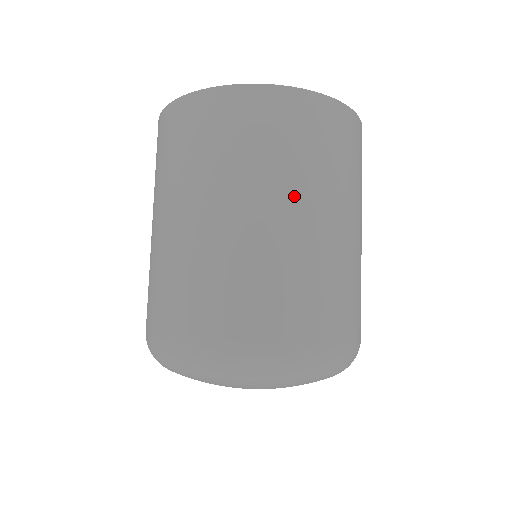
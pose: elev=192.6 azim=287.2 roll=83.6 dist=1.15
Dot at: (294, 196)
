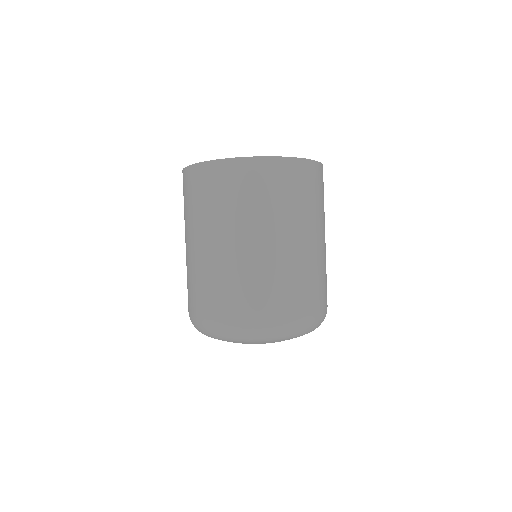
Dot at: (234, 230)
